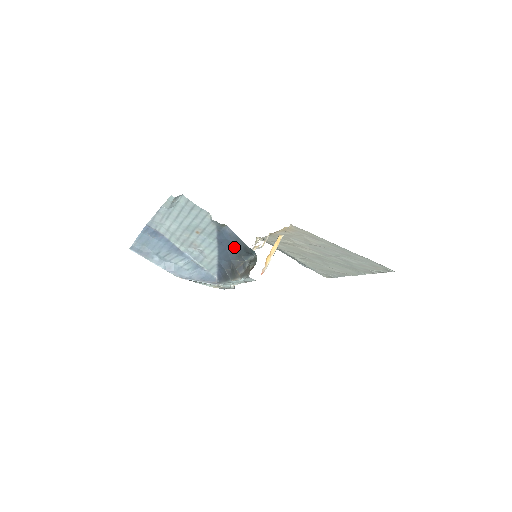
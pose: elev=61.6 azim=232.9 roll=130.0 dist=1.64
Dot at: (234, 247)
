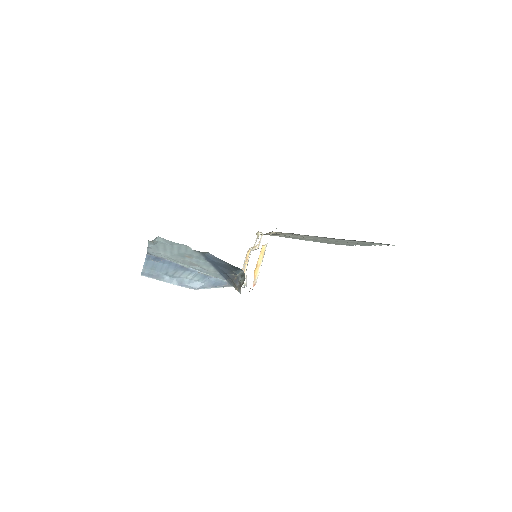
Dot at: (223, 266)
